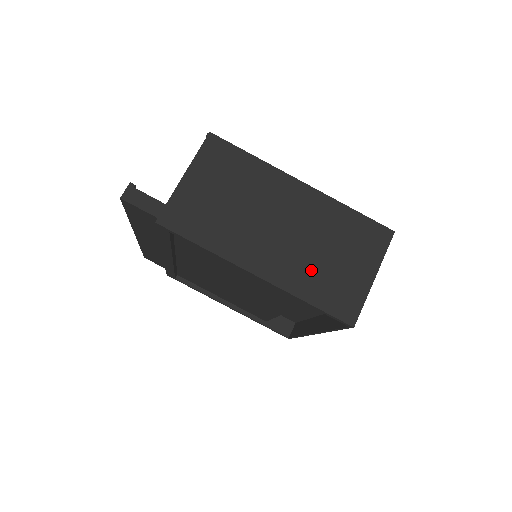
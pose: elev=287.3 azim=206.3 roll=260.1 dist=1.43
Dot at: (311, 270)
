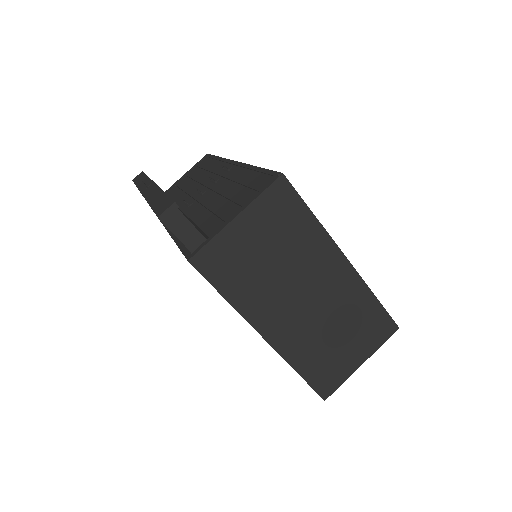
Dot at: (314, 345)
